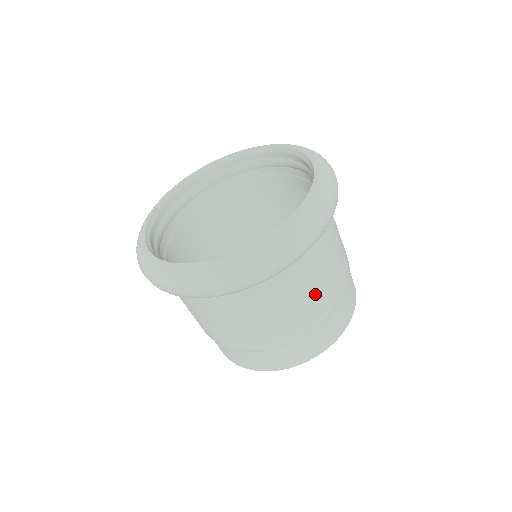
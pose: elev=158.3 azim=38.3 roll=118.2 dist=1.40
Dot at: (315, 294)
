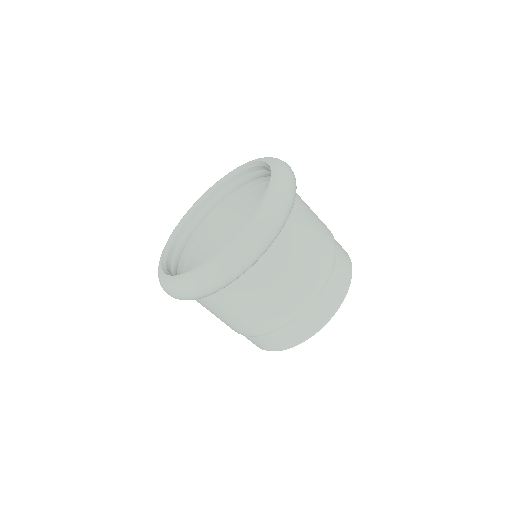
Dot at: (257, 311)
